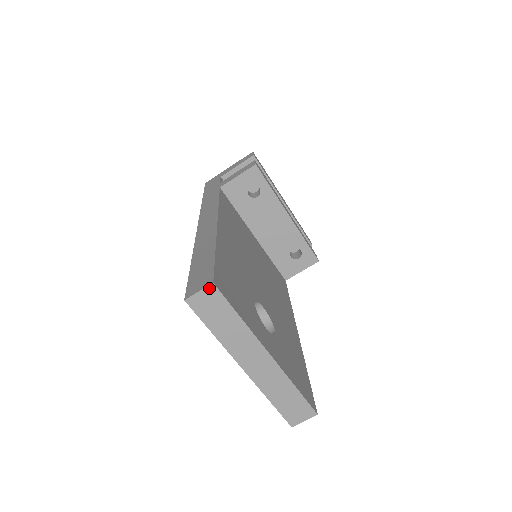
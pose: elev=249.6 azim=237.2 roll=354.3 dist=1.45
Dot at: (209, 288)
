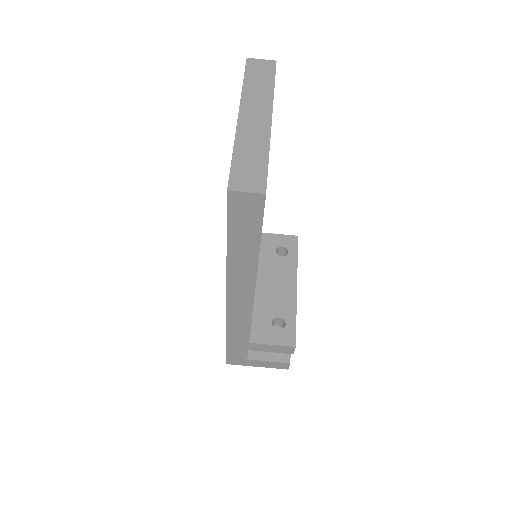
Dot at: (271, 61)
